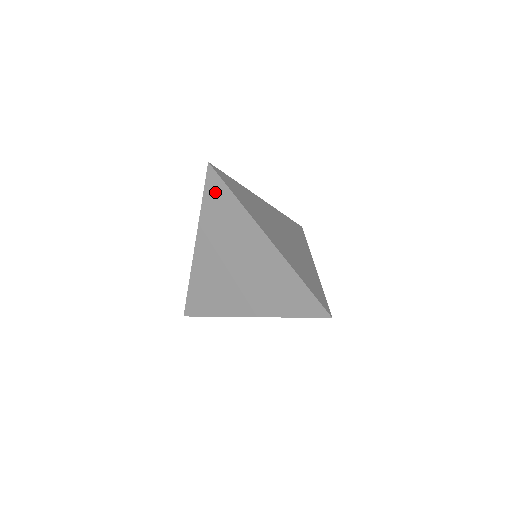
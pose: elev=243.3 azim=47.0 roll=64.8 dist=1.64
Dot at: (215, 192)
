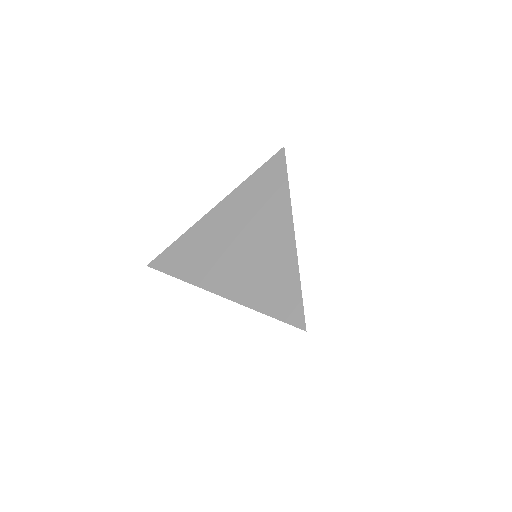
Dot at: (272, 171)
